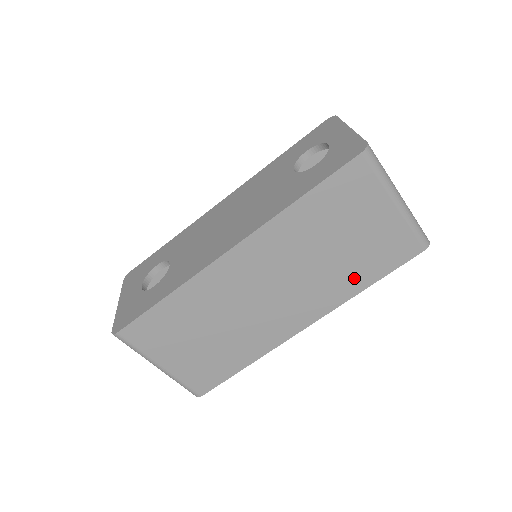
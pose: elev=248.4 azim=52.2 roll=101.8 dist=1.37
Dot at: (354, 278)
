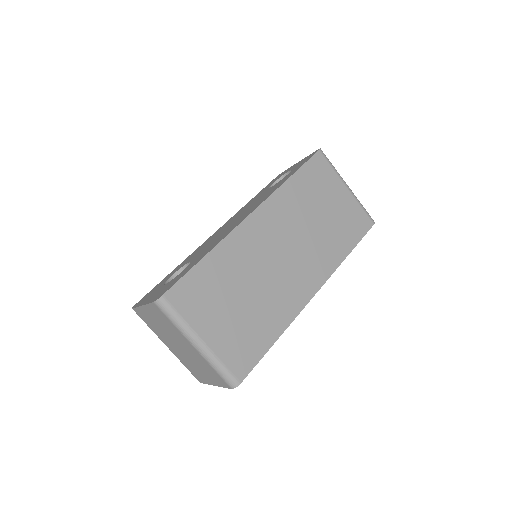
Dot at: (338, 245)
